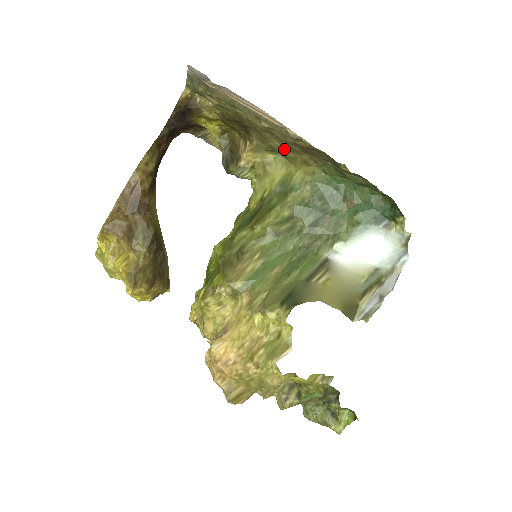
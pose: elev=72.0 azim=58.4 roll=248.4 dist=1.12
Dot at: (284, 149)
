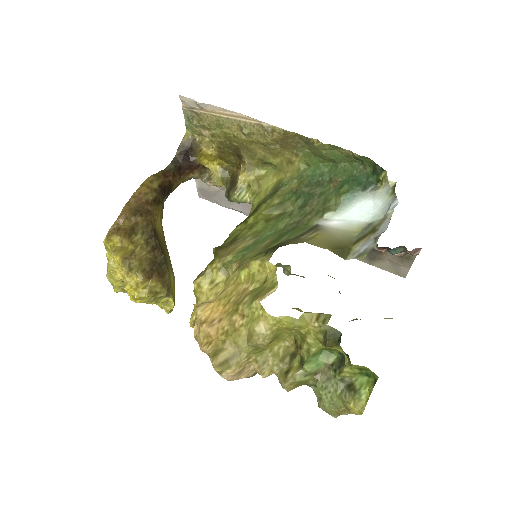
Dot at: (270, 156)
